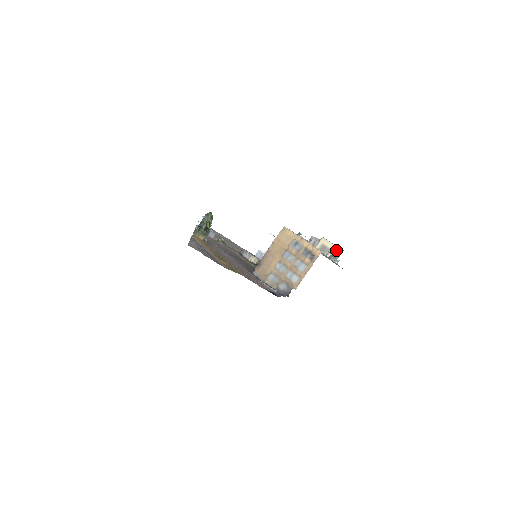
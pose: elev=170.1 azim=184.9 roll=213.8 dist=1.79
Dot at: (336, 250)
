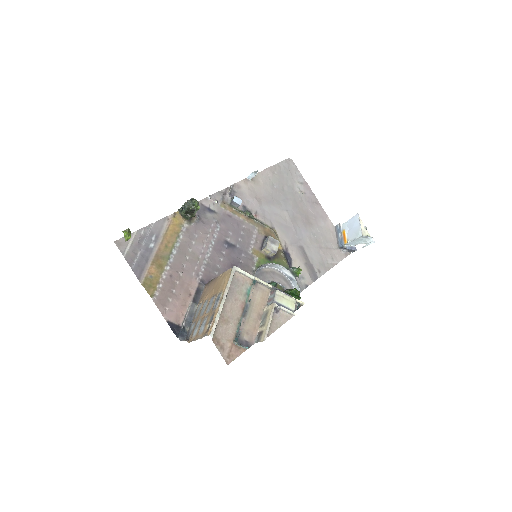
Dot at: (264, 332)
